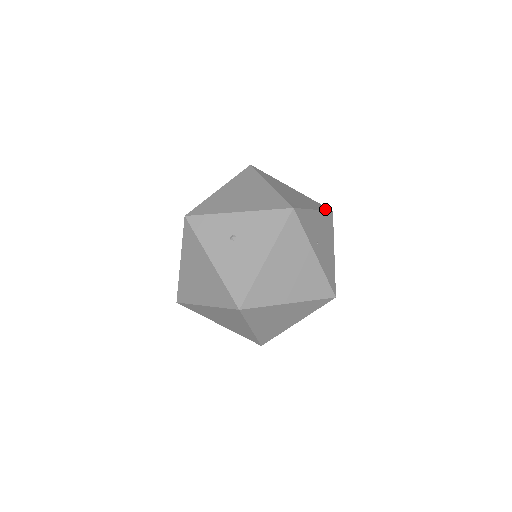
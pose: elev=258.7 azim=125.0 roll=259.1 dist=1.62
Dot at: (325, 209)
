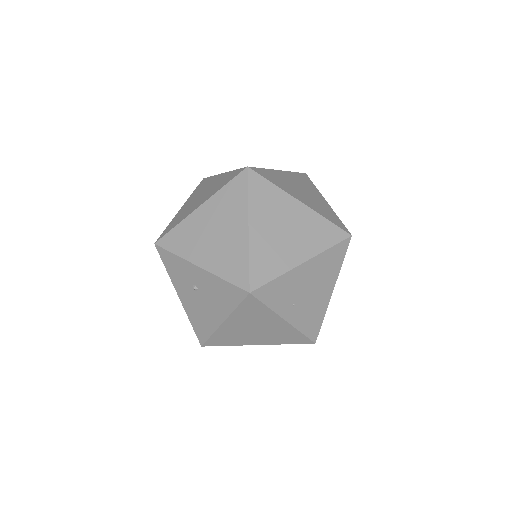
Dot at: (334, 242)
